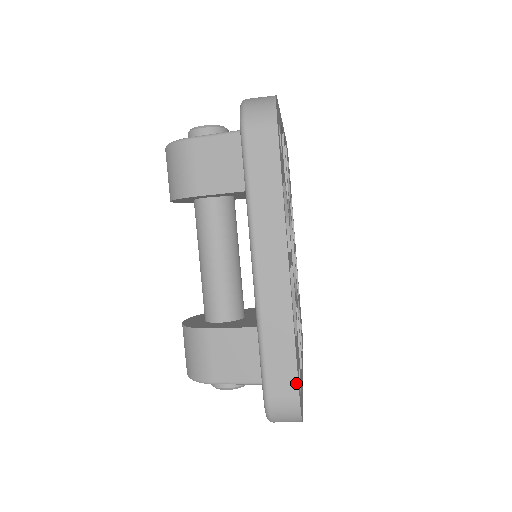
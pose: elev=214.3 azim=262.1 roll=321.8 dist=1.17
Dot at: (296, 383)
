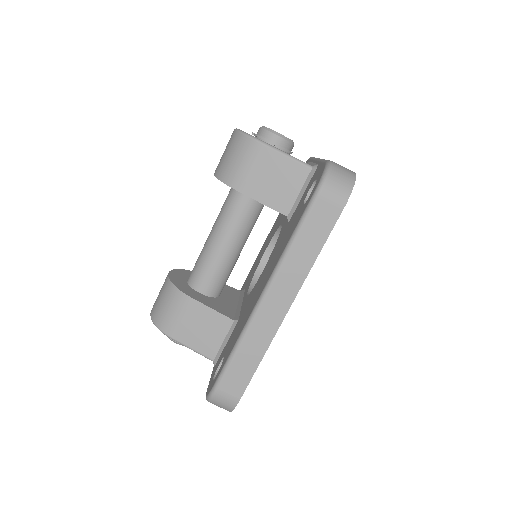
Dot at: (244, 390)
